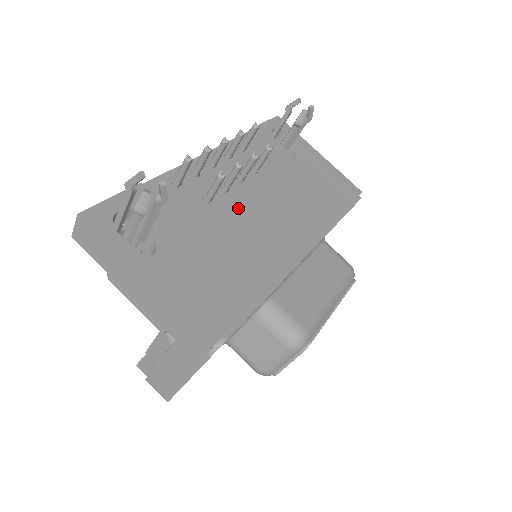
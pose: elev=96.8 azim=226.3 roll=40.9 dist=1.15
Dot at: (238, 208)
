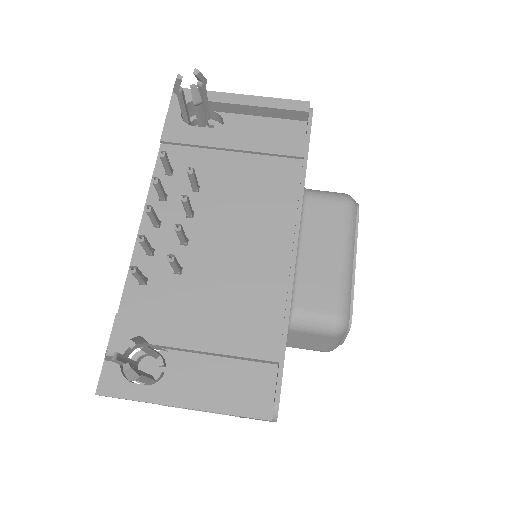
Dot at: (208, 252)
